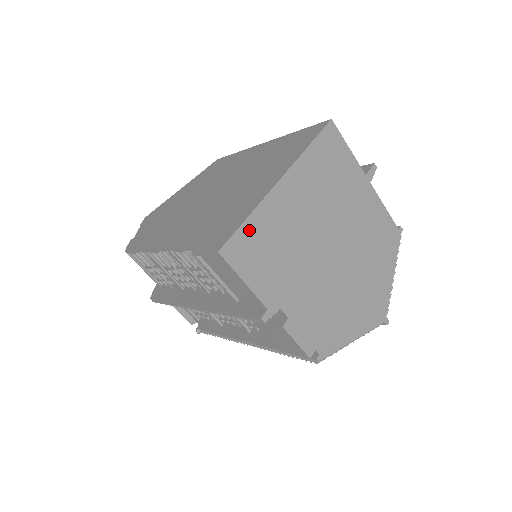
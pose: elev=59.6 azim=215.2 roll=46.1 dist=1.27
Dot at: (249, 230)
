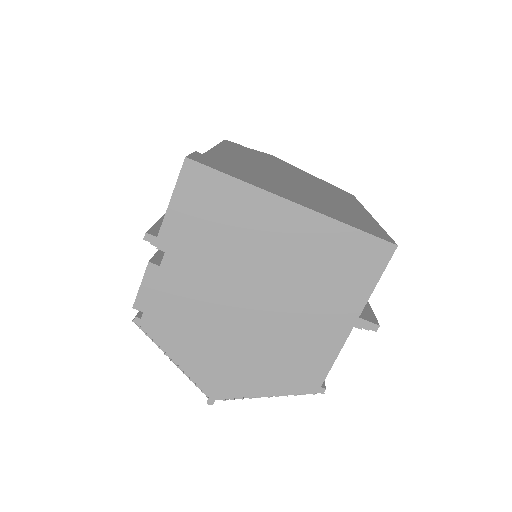
Dot at: (223, 184)
